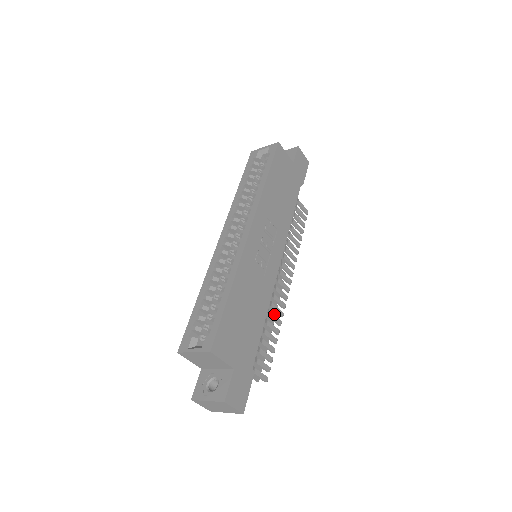
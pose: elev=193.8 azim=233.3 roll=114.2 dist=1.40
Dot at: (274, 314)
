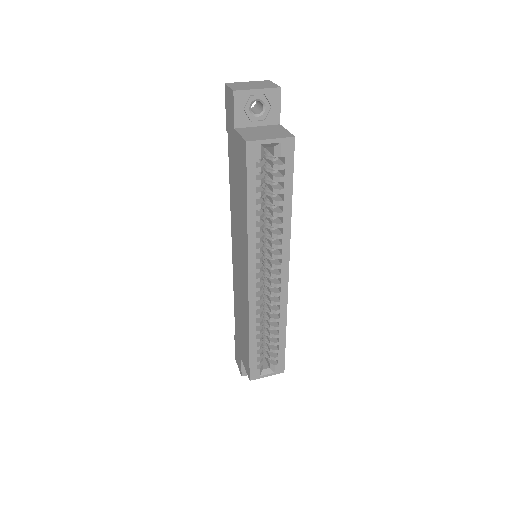
Dot at: occluded
